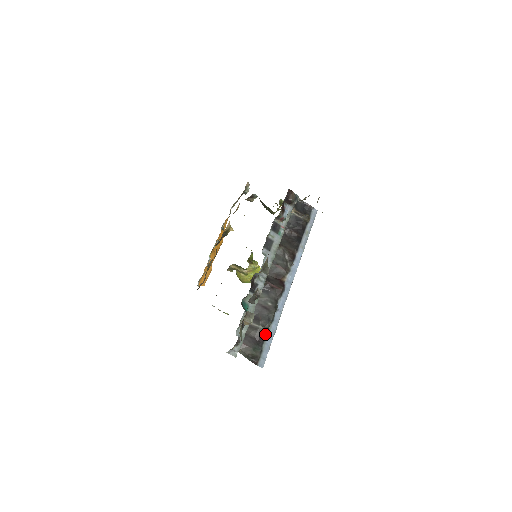
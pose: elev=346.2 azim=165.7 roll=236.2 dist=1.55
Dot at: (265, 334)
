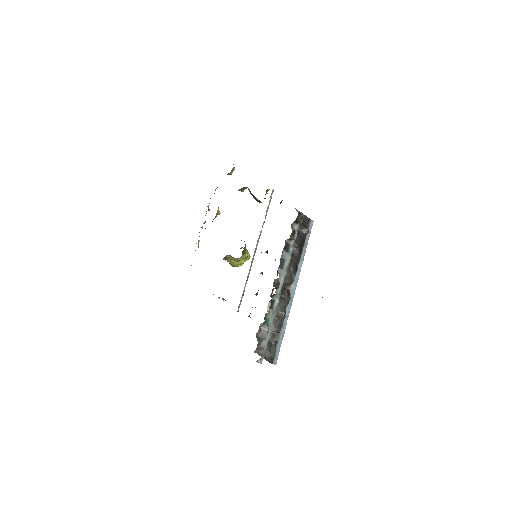
Dot at: occluded
